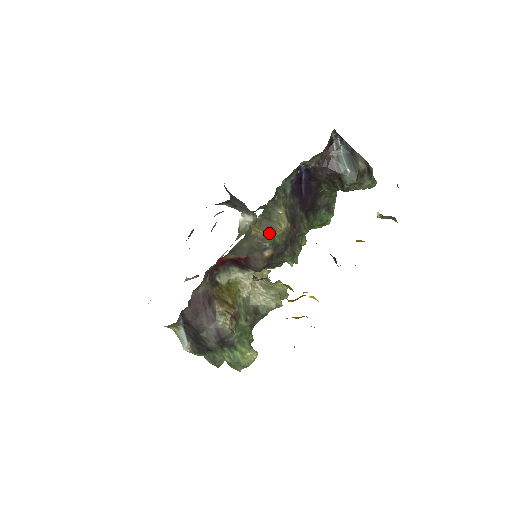
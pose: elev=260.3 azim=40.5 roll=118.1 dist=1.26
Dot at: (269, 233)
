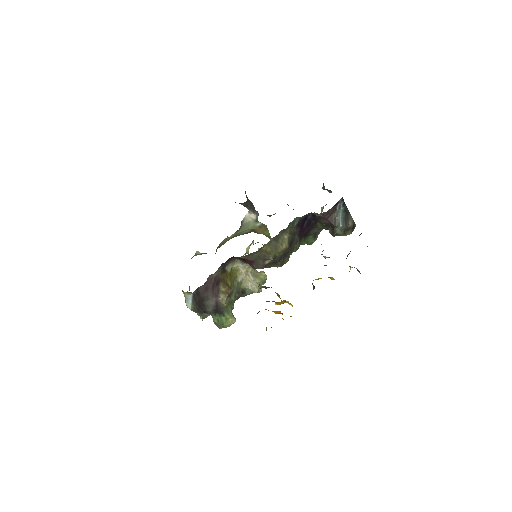
Dot at: (274, 250)
